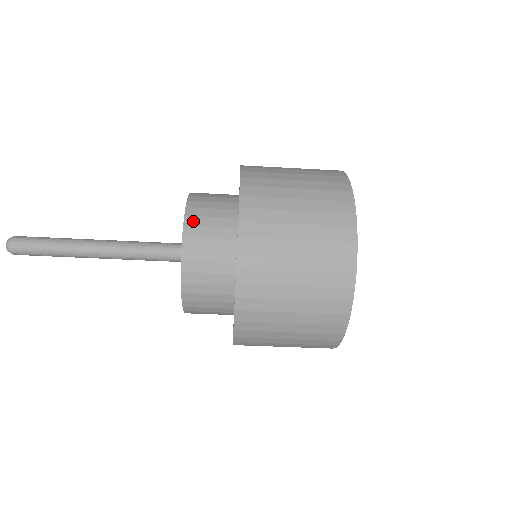
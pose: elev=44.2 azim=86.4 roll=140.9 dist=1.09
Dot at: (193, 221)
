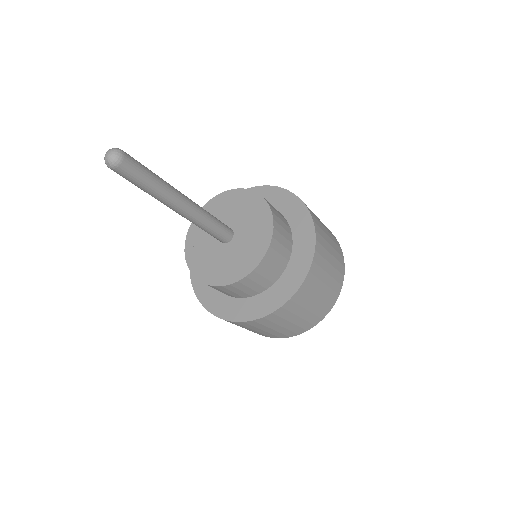
Dot at: (277, 235)
